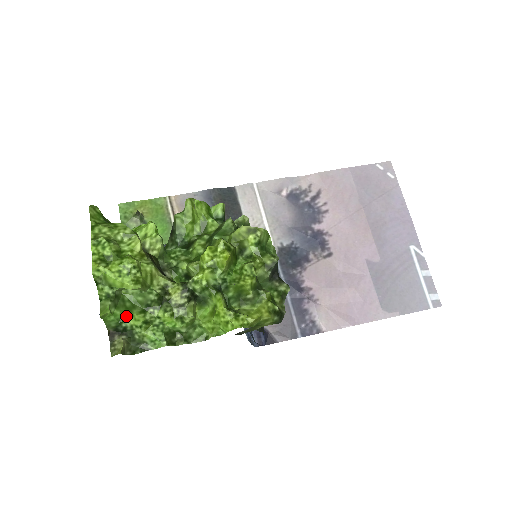
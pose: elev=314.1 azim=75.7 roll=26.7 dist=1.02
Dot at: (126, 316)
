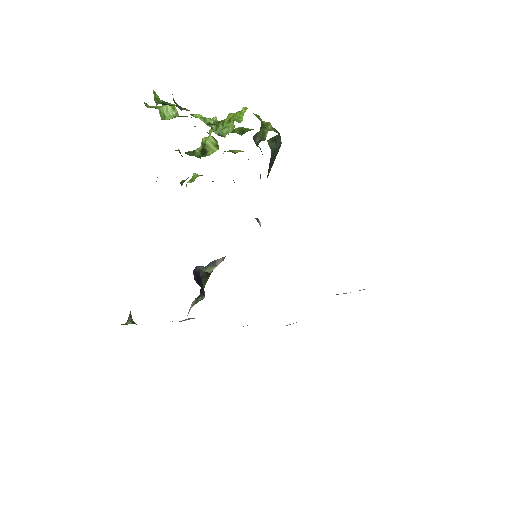
Dot at: (169, 104)
